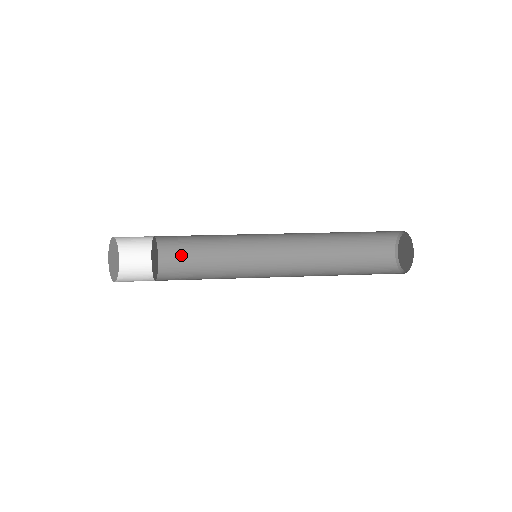
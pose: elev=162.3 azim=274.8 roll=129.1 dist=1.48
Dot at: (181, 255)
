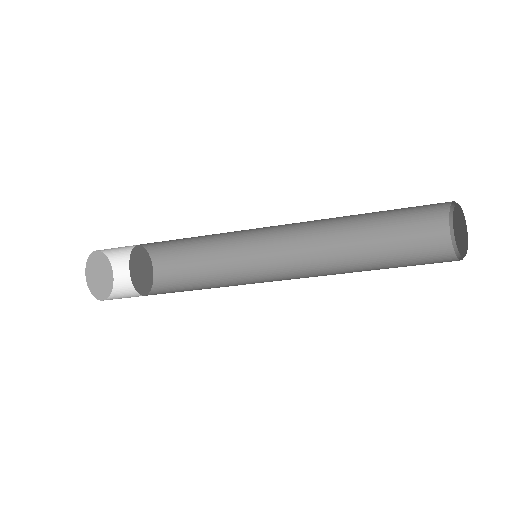
Dot at: (178, 272)
